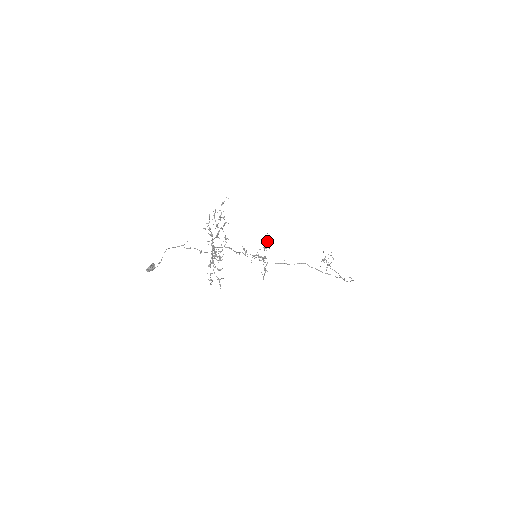
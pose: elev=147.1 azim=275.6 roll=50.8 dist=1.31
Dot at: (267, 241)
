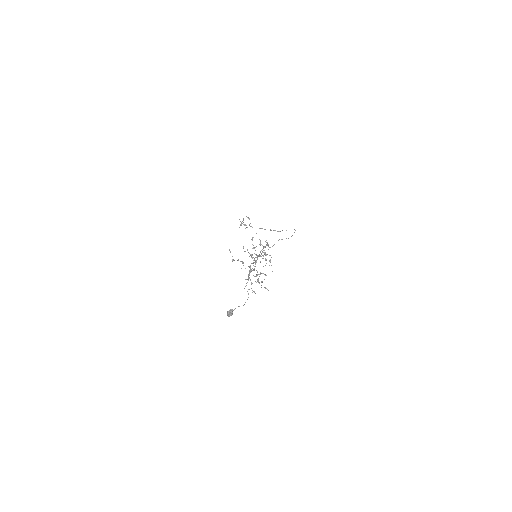
Dot at: (267, 242)
